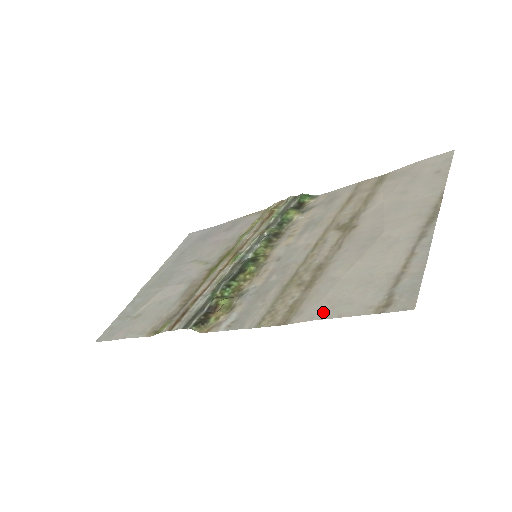
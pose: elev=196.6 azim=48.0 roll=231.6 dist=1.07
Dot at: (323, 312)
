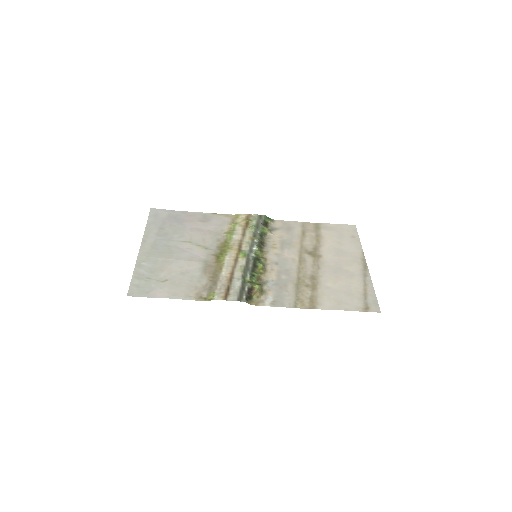
Dot at: (335, 306)
